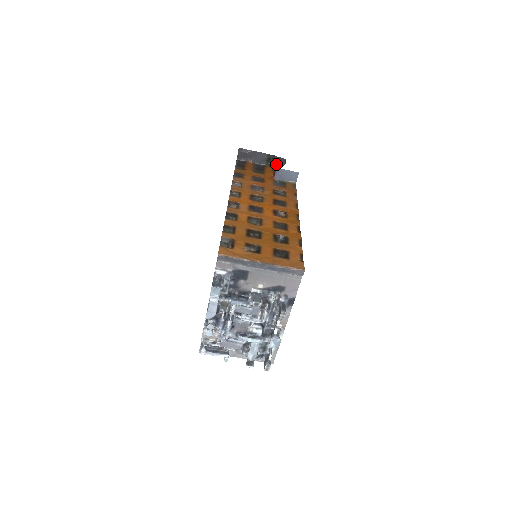
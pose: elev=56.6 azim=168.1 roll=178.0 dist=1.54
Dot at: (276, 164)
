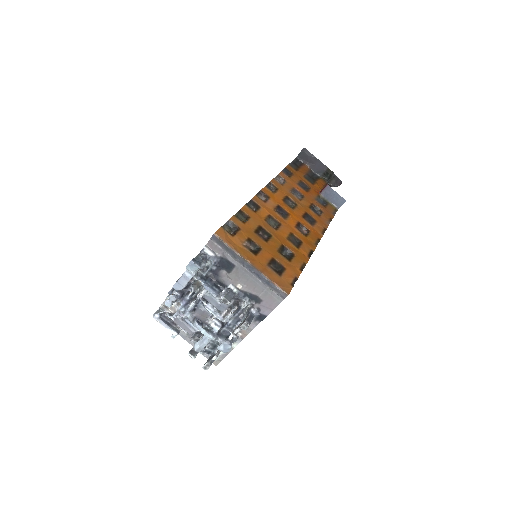
Dot at: (331, 181)
